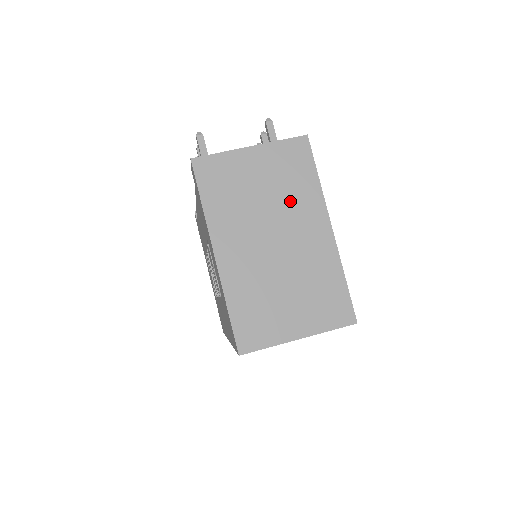
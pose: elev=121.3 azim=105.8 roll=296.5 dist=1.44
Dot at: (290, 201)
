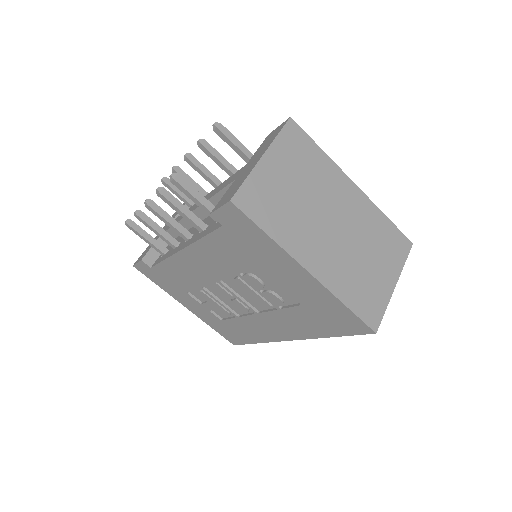
Dot at: (319, 183)
